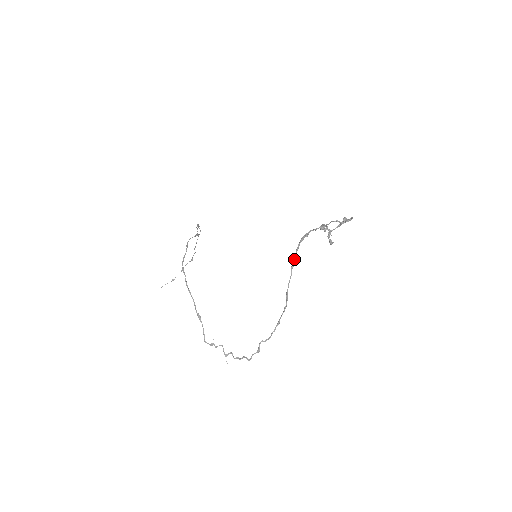
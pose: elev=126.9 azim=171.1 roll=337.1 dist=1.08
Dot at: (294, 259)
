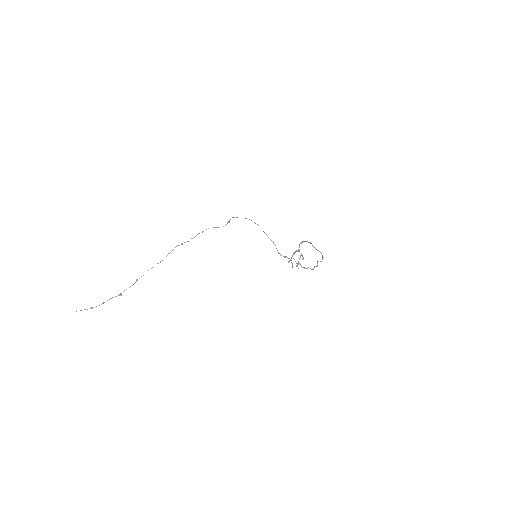
Dot at: (309, 242)
